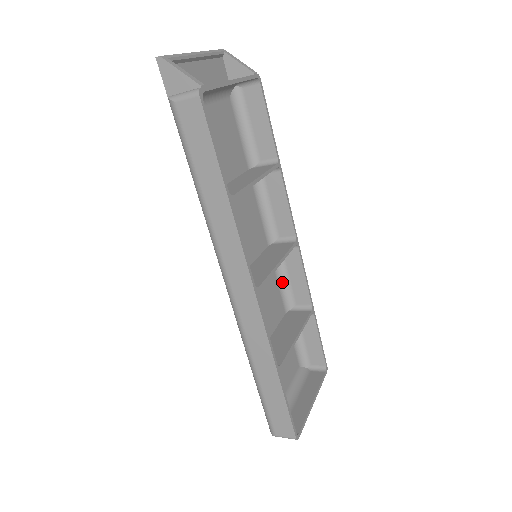
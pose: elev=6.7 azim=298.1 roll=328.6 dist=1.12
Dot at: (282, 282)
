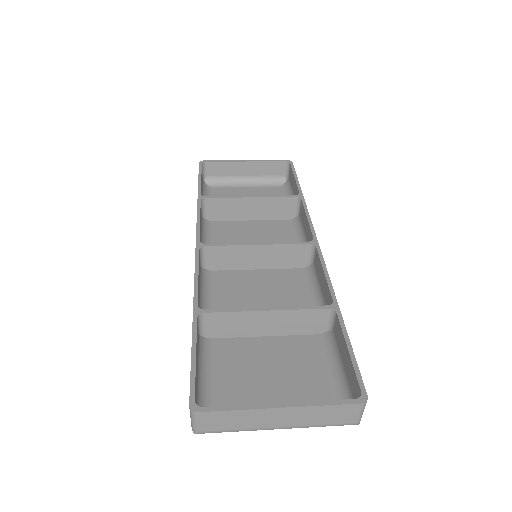
Dot at: (316, 298)
